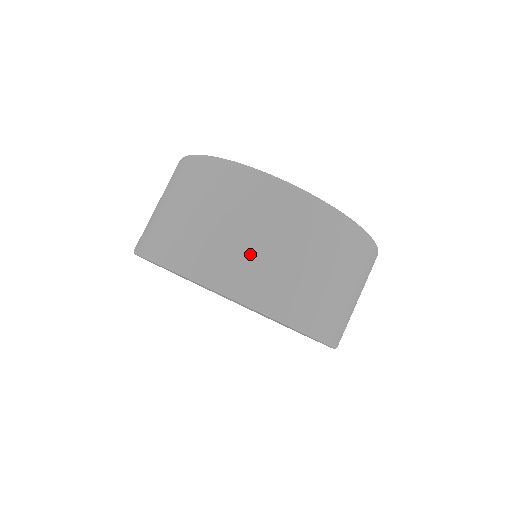
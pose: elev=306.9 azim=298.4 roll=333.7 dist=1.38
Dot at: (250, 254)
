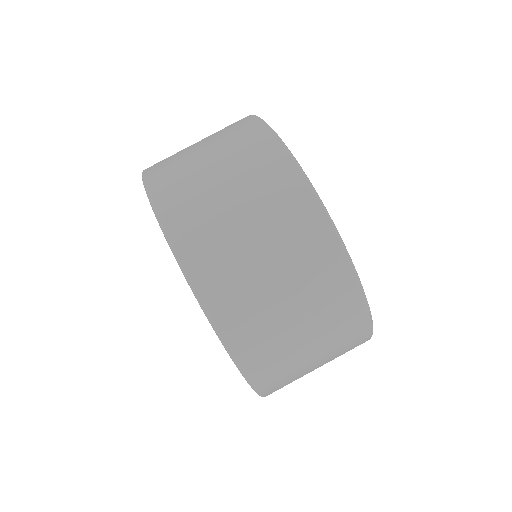
Dot at: (266, 306)
